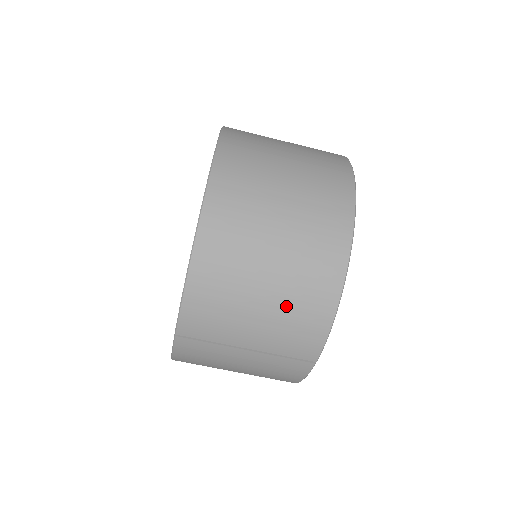
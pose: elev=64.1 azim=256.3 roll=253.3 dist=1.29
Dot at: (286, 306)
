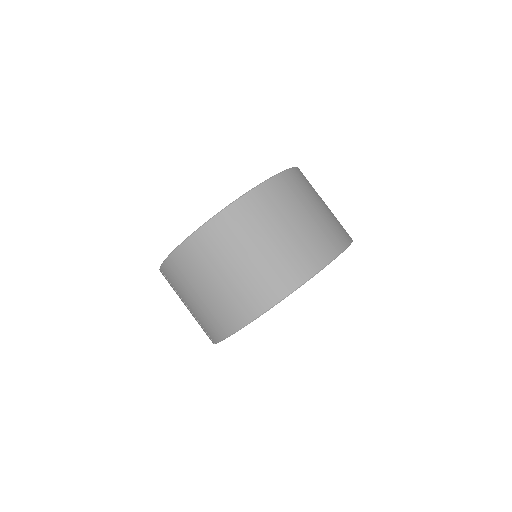
Dot at: (209, 309)
